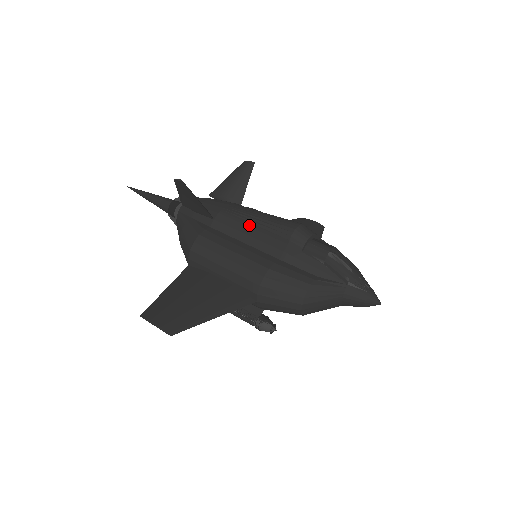
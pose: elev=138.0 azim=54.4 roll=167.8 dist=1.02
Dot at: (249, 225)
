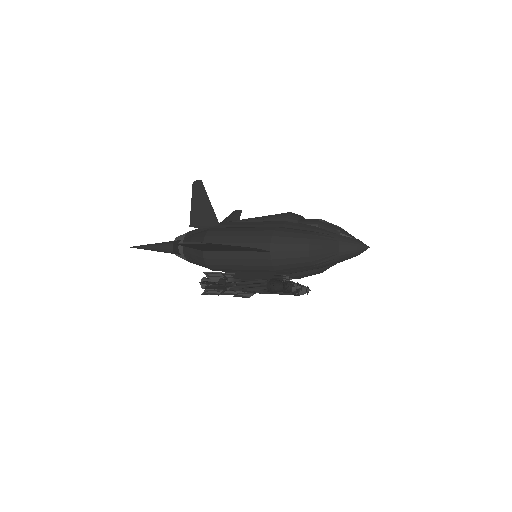
Dot at: (251, 221)
